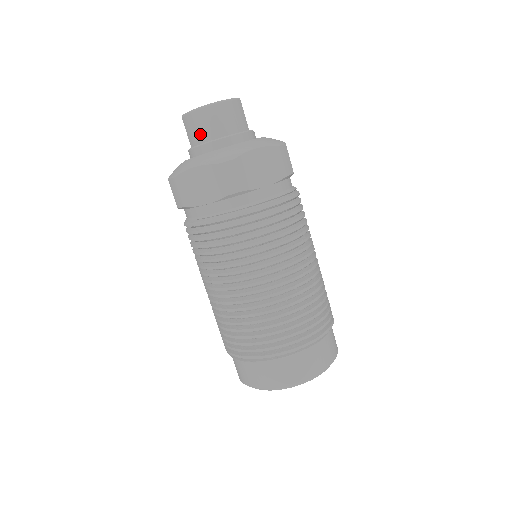
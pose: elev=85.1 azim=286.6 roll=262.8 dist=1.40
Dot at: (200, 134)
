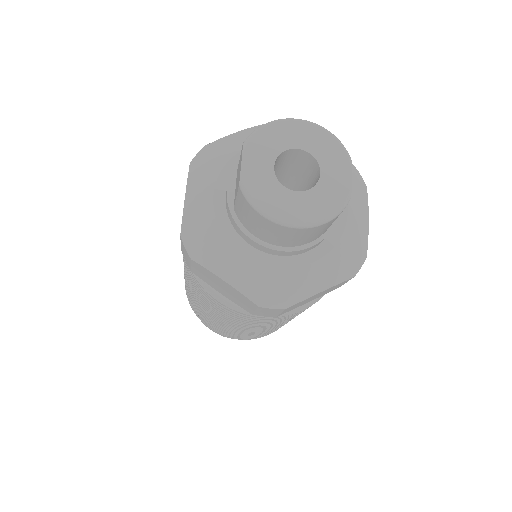
Dot at: (256, 230)
